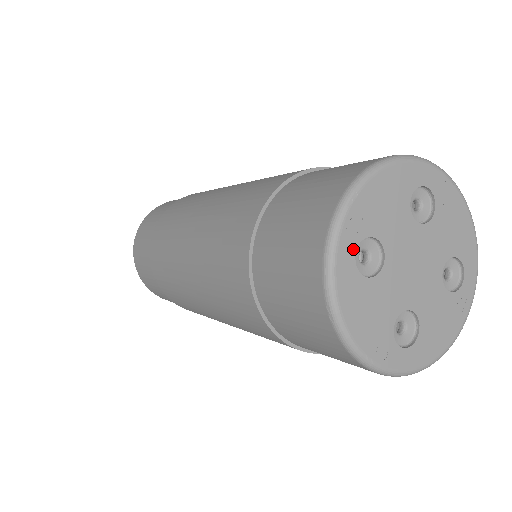
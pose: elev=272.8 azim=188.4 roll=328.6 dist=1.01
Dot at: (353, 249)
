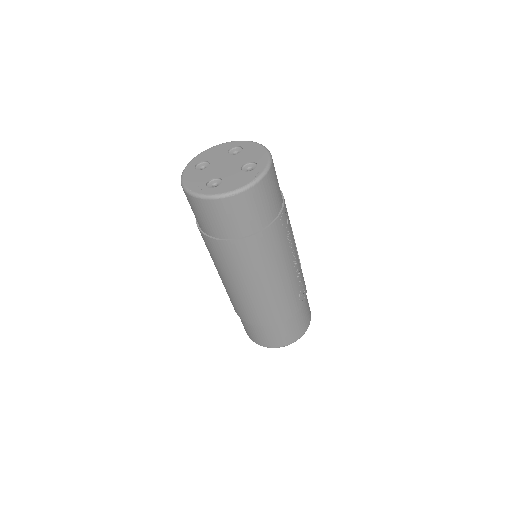
Dot at: (195, 164)
